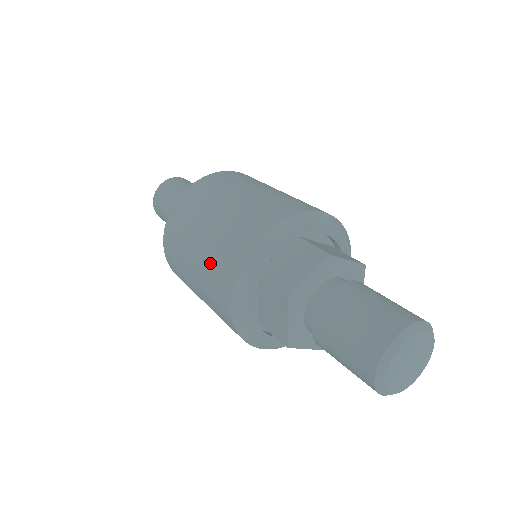
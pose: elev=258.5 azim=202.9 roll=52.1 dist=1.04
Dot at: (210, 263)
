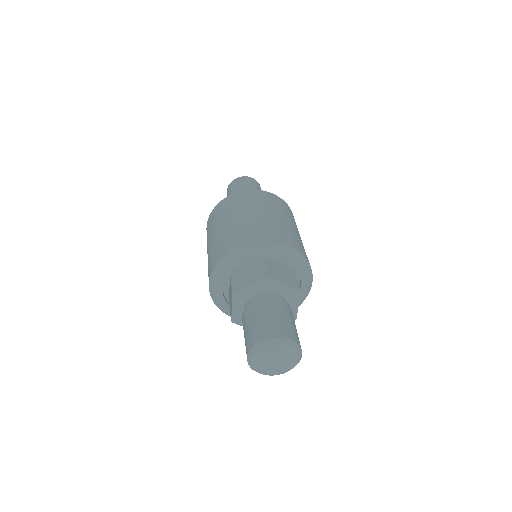
Dot at: occluded
